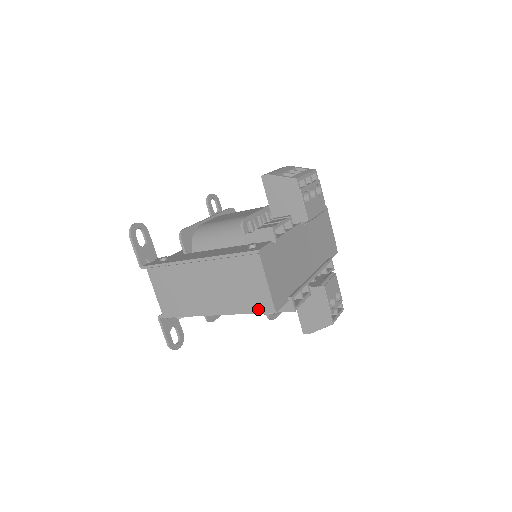
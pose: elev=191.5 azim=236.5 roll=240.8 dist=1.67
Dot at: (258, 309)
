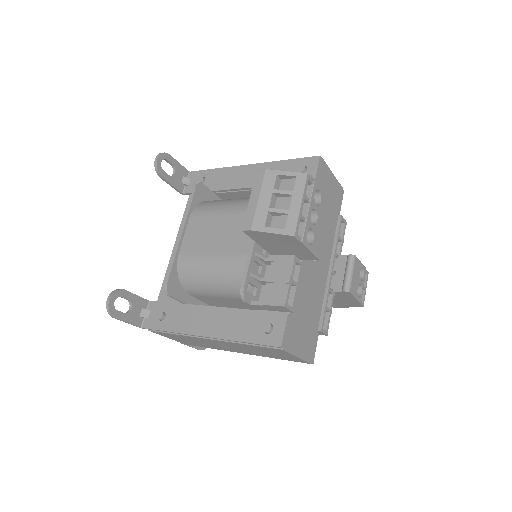
Dot at: occluded
